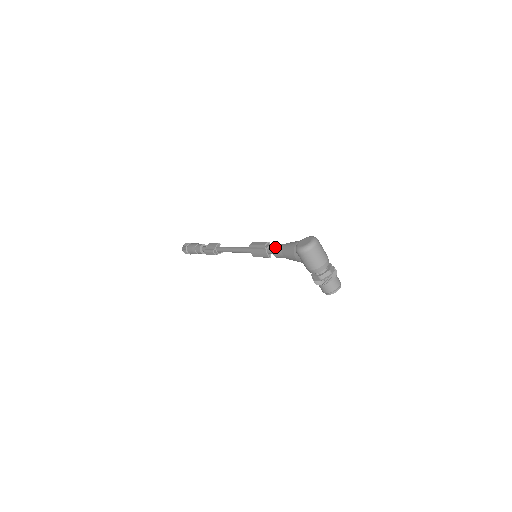
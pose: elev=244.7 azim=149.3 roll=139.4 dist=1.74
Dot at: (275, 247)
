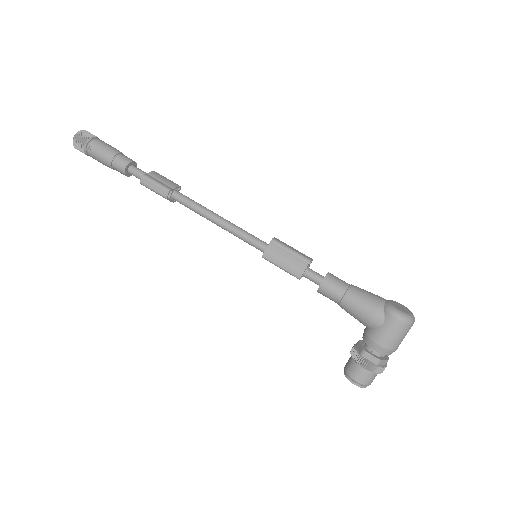
Dot at: (332, 276)
